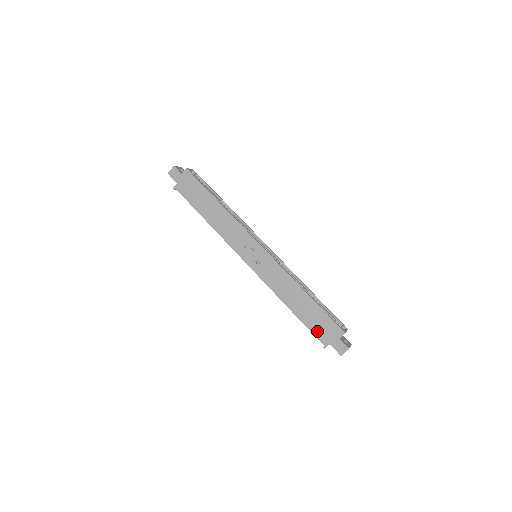
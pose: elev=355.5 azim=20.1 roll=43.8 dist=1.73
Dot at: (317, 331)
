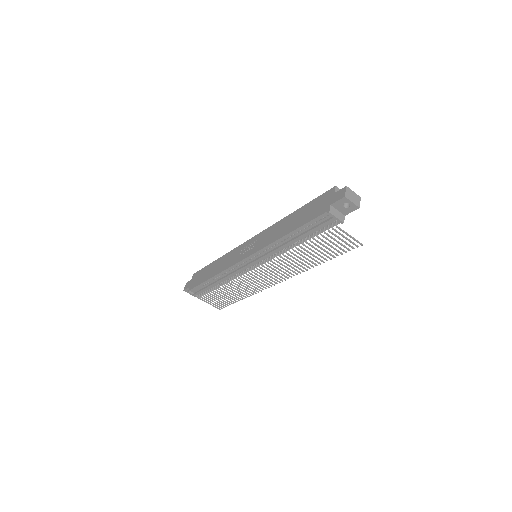
Dot at: (315, 214)
